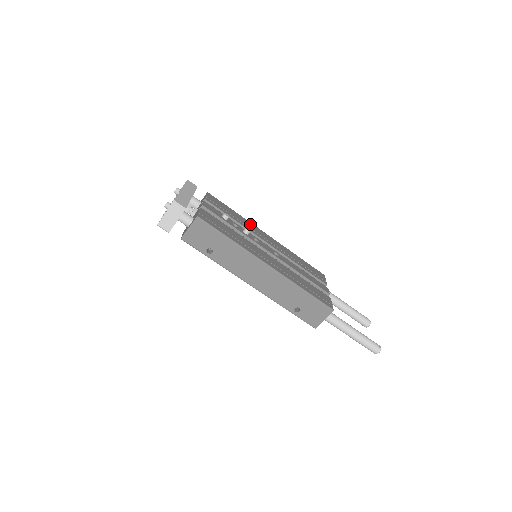
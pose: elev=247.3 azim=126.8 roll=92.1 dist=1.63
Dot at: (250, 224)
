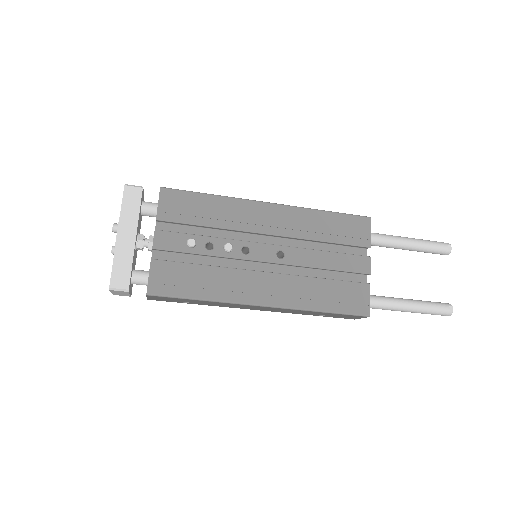
Dot at: (237, 206)
